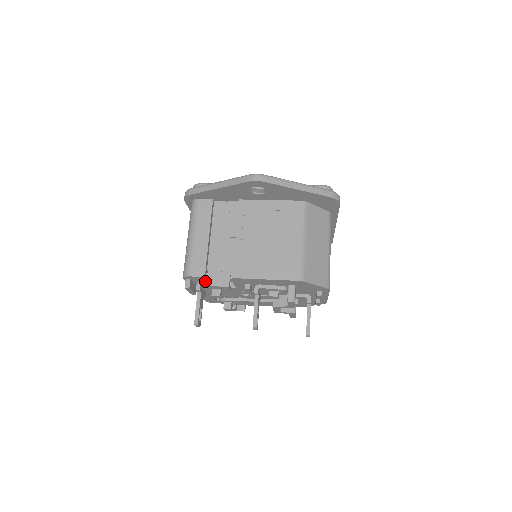
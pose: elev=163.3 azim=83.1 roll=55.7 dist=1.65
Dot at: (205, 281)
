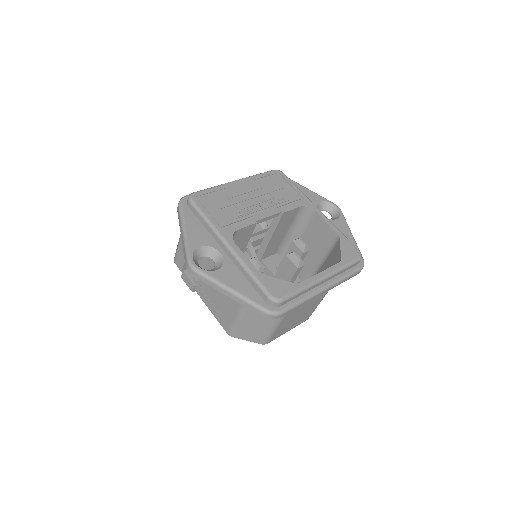
Dot at: (182, 275)
